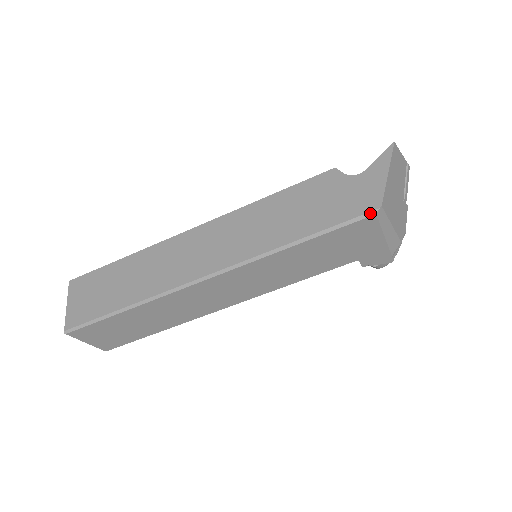
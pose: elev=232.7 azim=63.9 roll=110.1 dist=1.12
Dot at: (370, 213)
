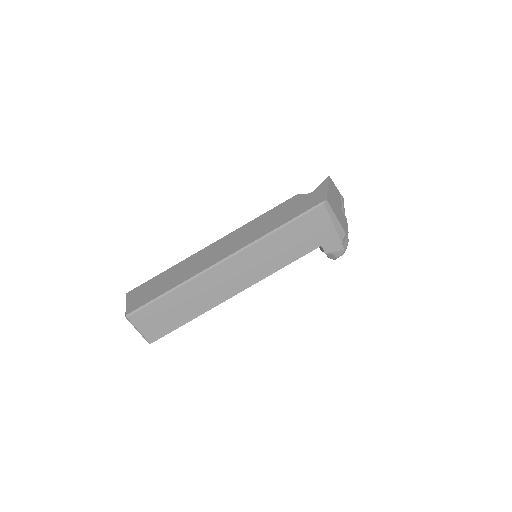
Dot at: (321, 203)
